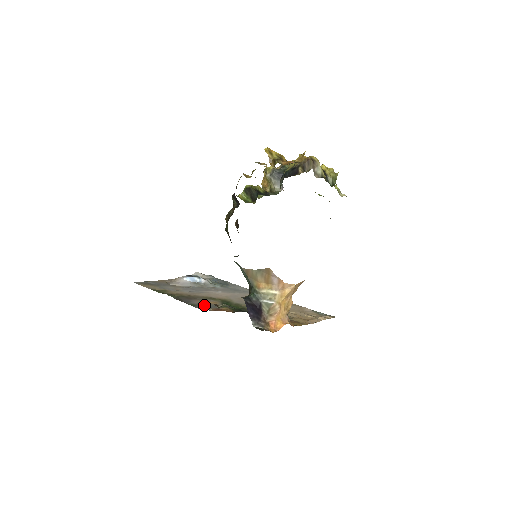
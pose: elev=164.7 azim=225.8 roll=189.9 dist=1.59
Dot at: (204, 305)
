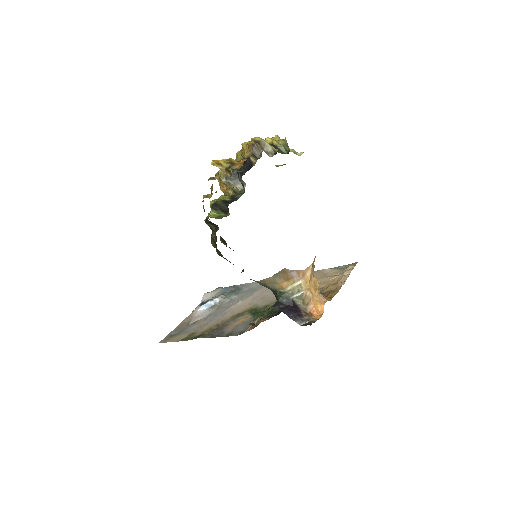
Dot at: (239, 328)
